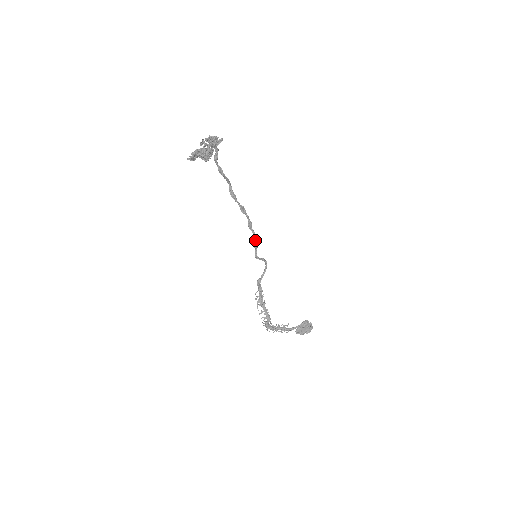
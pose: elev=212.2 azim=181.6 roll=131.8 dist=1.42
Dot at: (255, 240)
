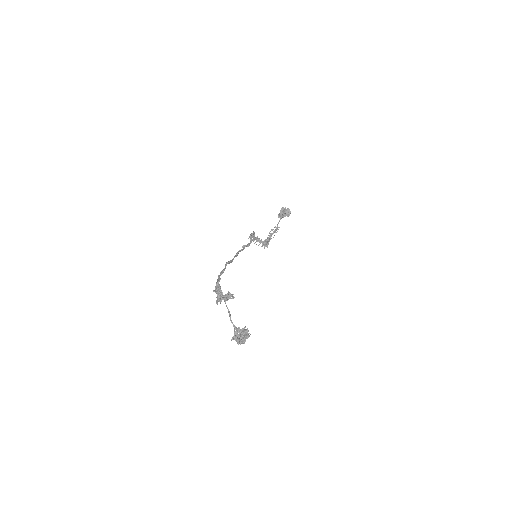
Dot at: occluded
